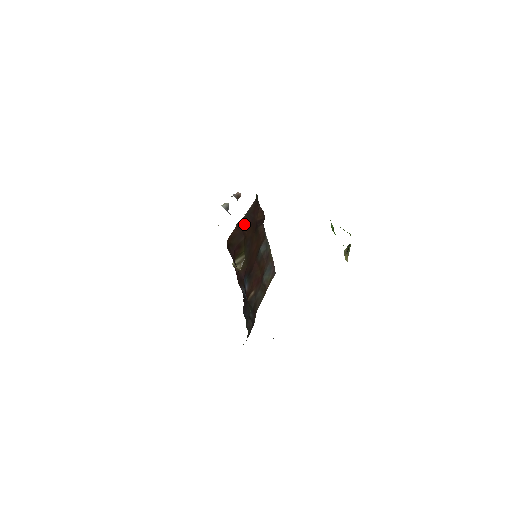
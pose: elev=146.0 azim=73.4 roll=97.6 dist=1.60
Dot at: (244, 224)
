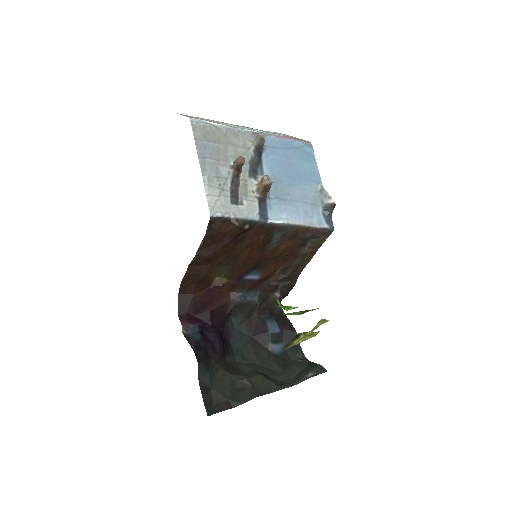
Dot at: (199, 262)
